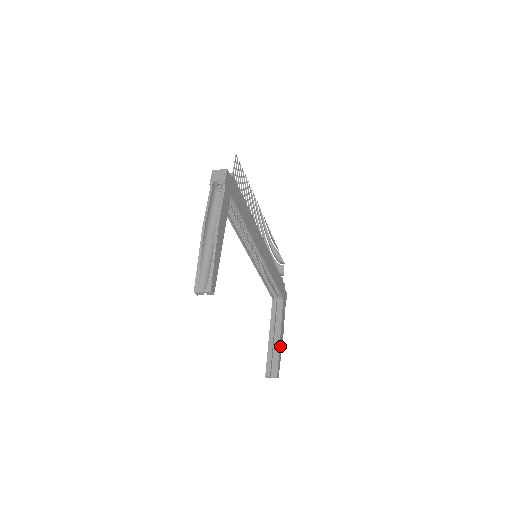
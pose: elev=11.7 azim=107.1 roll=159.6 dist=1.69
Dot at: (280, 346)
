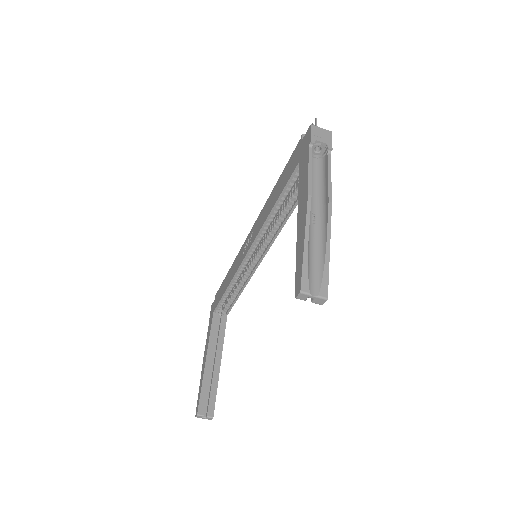
Dot at: (218, 377)
